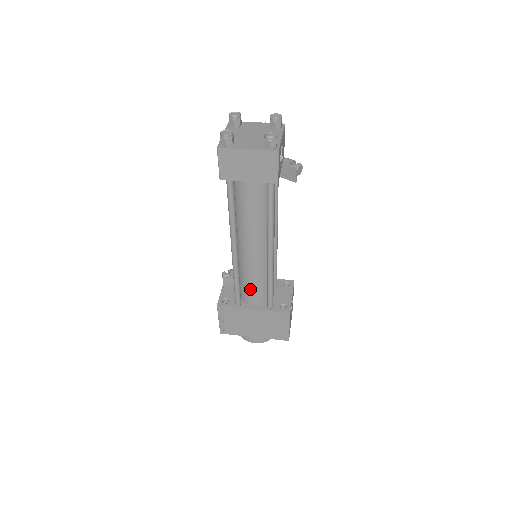
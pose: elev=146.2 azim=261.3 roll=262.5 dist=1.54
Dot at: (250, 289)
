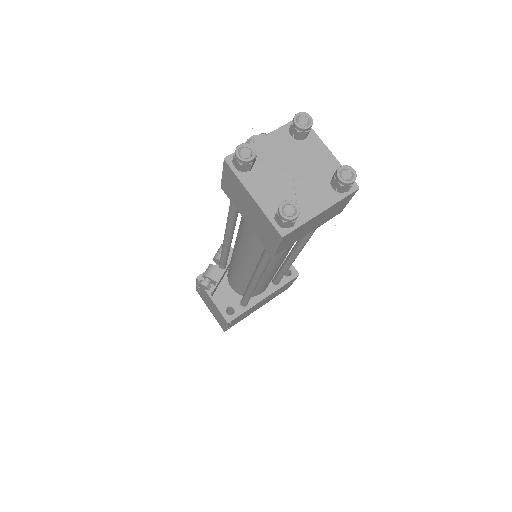
Dot at: (262, 288)
